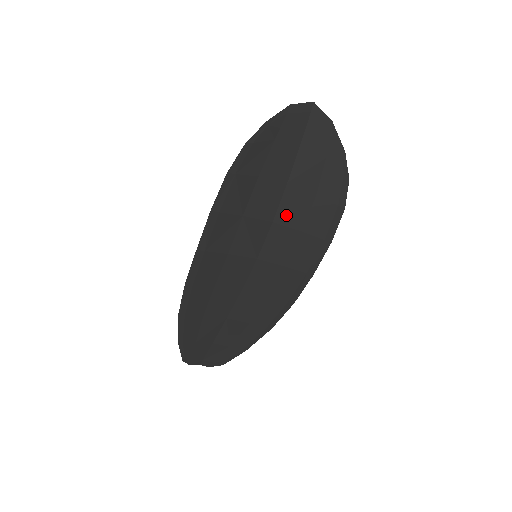
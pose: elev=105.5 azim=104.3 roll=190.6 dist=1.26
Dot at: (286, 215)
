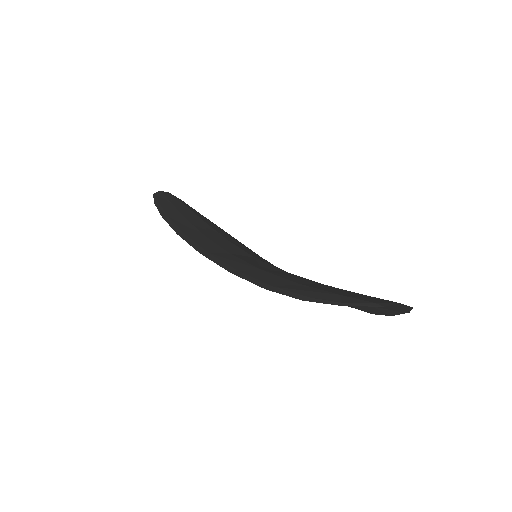
Dot at: occluded
